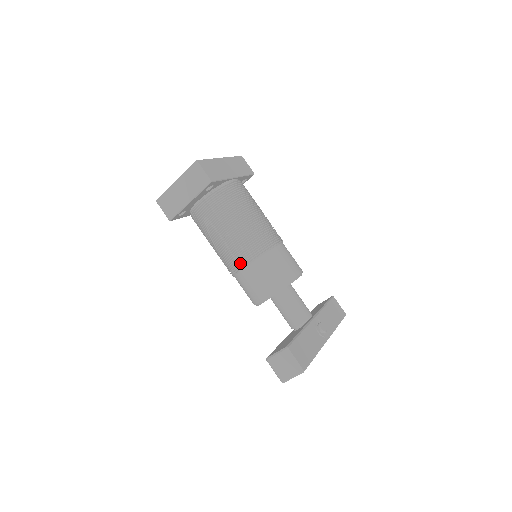
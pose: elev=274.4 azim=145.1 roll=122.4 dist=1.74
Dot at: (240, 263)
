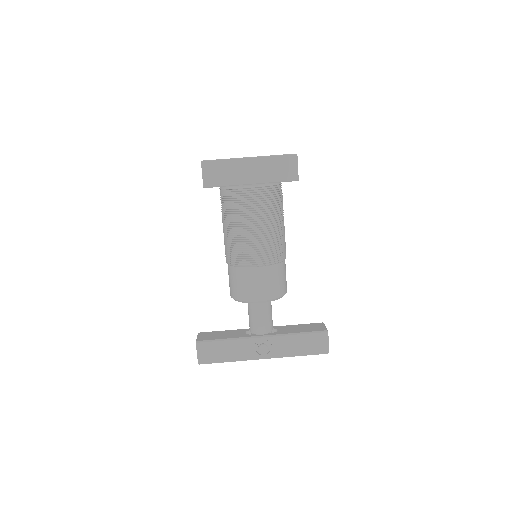
Dot at: occluded
